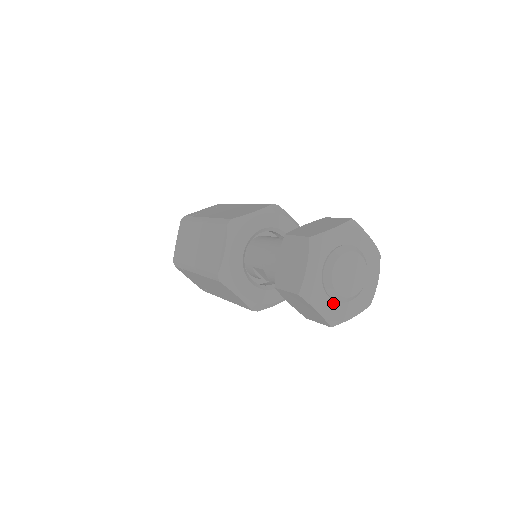
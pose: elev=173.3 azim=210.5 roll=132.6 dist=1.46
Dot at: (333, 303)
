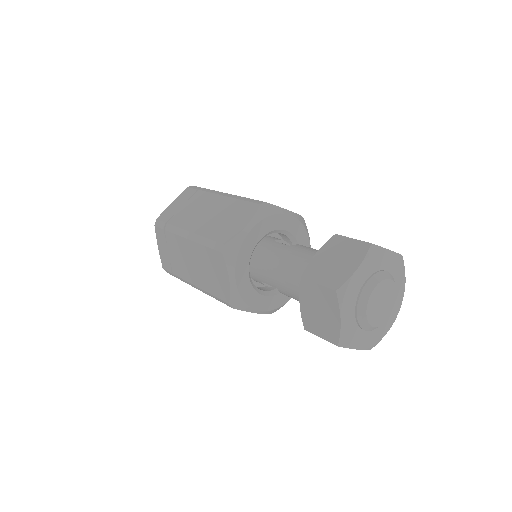
Dot at: (370, 332)
